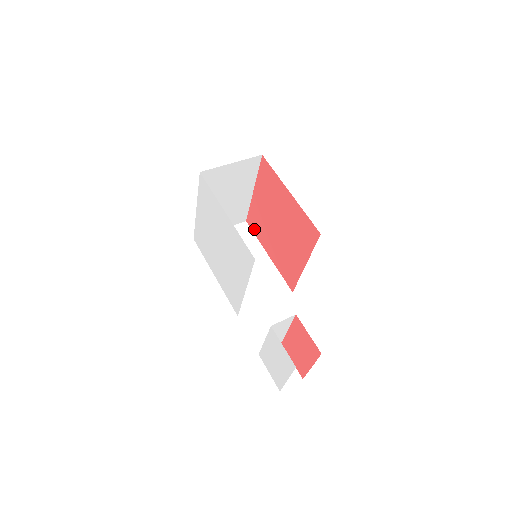
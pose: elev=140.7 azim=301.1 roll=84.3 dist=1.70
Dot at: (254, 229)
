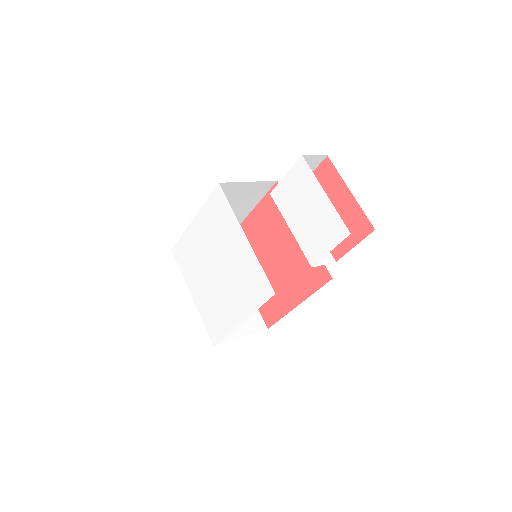
Dot at: (274, 316)
